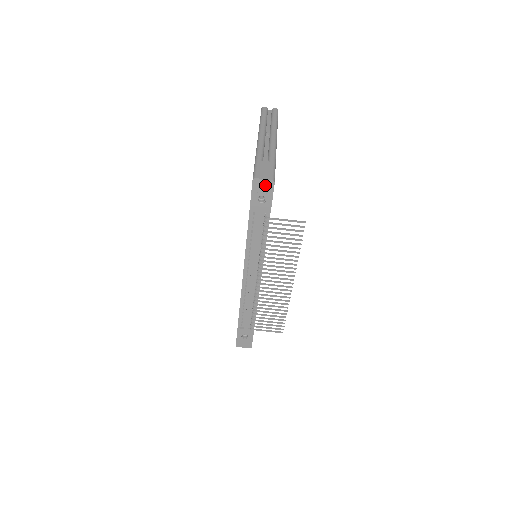
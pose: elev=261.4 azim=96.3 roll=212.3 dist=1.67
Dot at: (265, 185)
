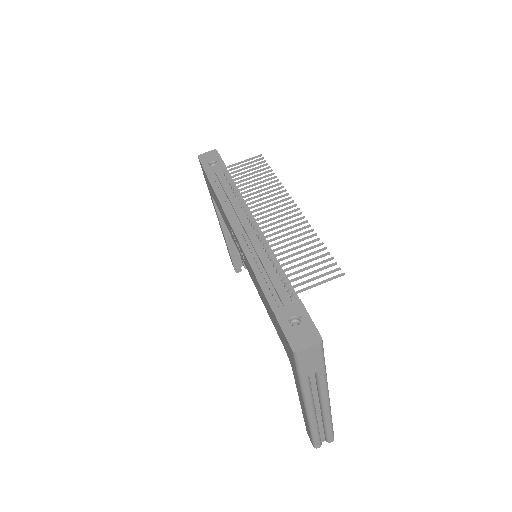
Dot at: (210, 155)
